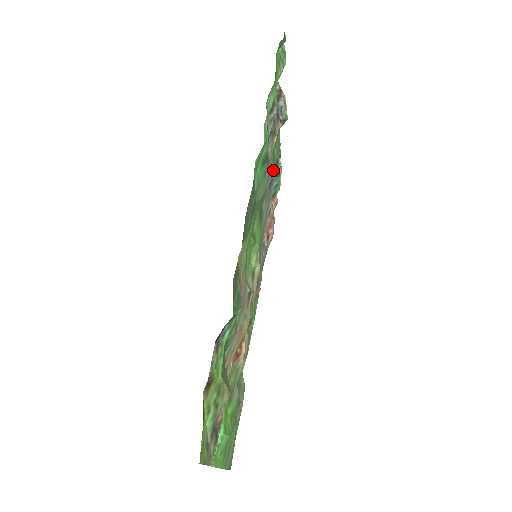
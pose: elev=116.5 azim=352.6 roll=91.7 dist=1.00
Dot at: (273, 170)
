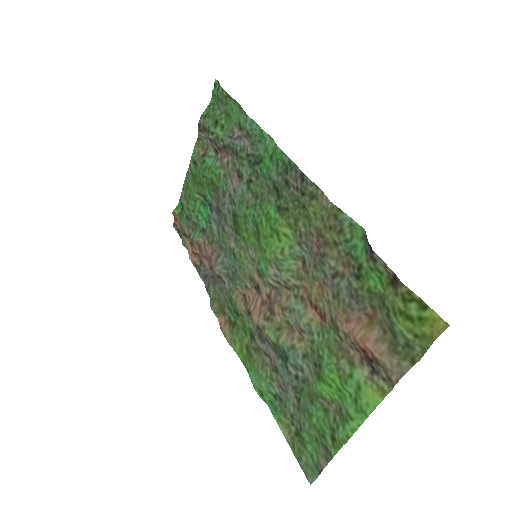
Dot at: (219, 196)
